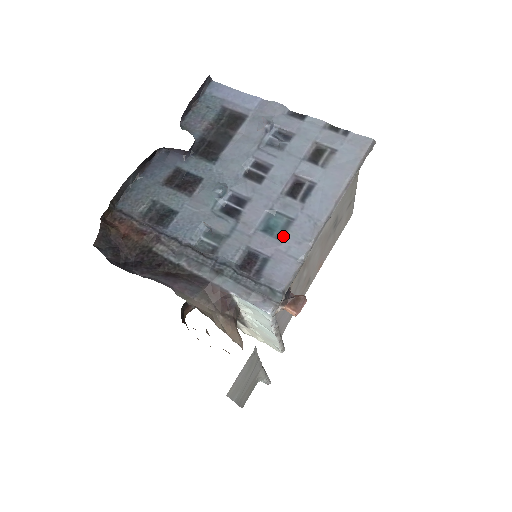
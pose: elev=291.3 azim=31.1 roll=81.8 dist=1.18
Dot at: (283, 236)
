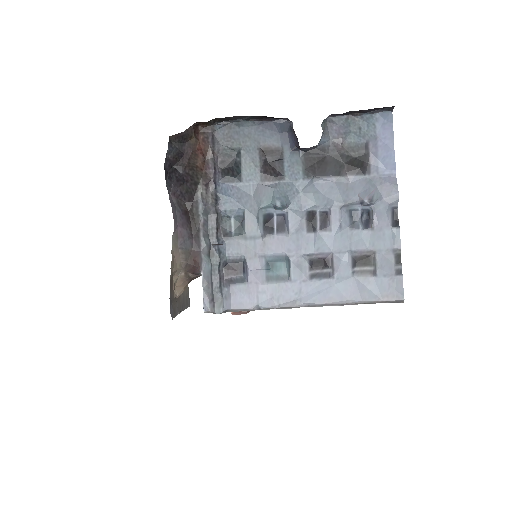
Dot at: (271, 281)
